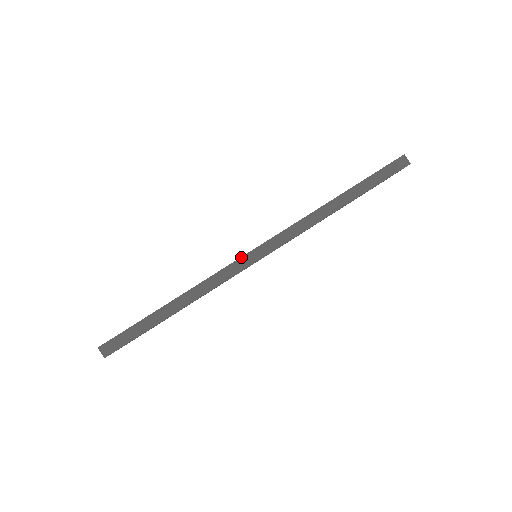
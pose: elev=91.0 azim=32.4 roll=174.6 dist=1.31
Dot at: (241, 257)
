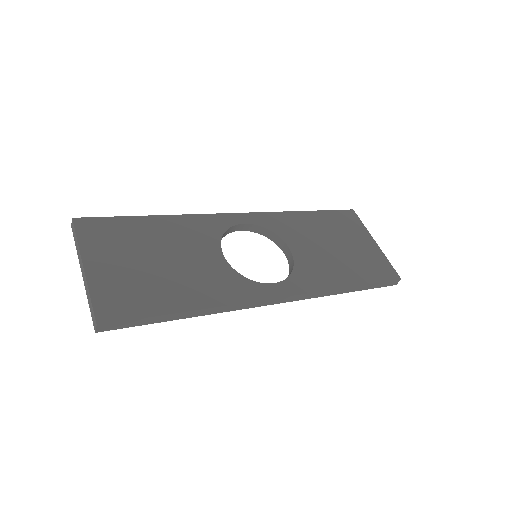
Dot at: (265, 300)
